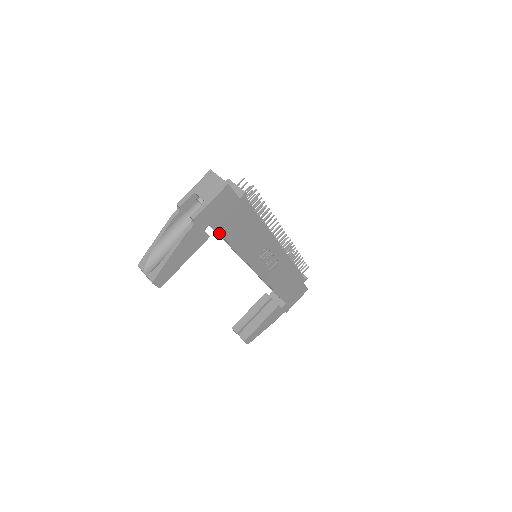
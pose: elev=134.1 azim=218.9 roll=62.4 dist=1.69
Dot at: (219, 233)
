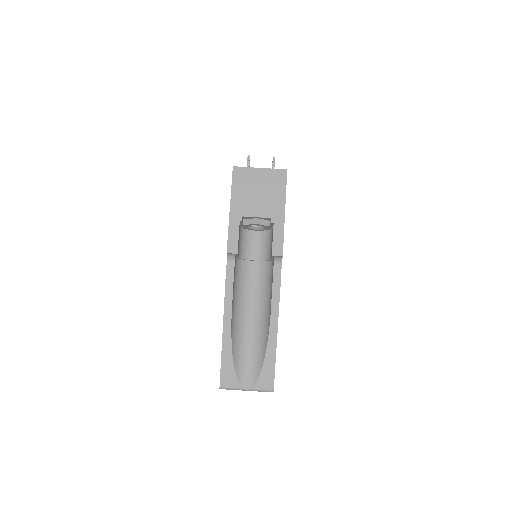
Dot at: occluded
